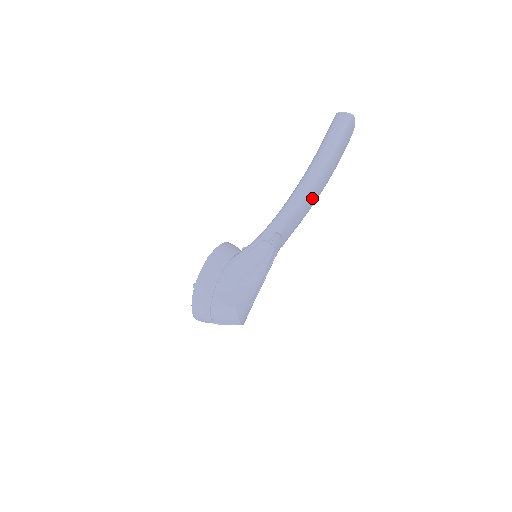
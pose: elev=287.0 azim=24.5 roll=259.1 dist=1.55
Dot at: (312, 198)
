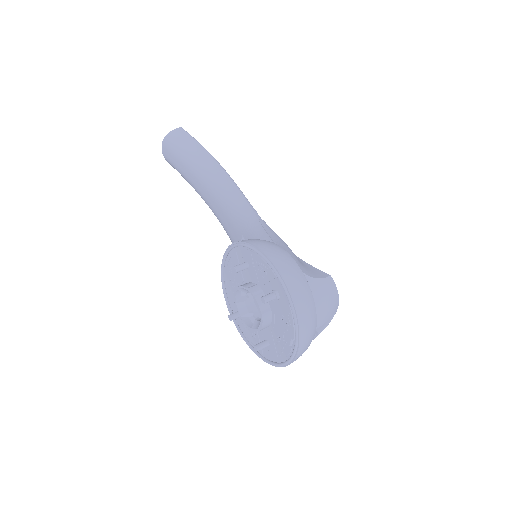
Dot at: occluded
